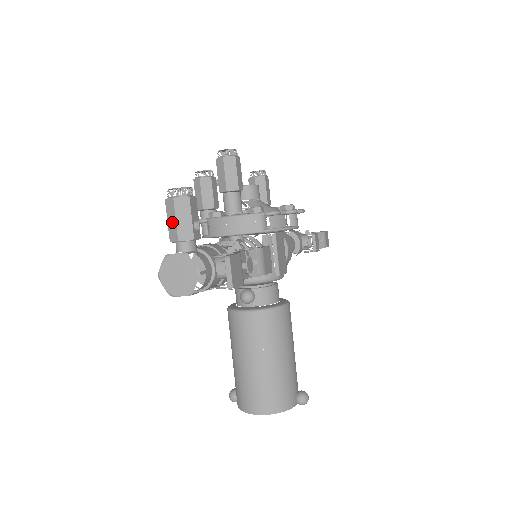
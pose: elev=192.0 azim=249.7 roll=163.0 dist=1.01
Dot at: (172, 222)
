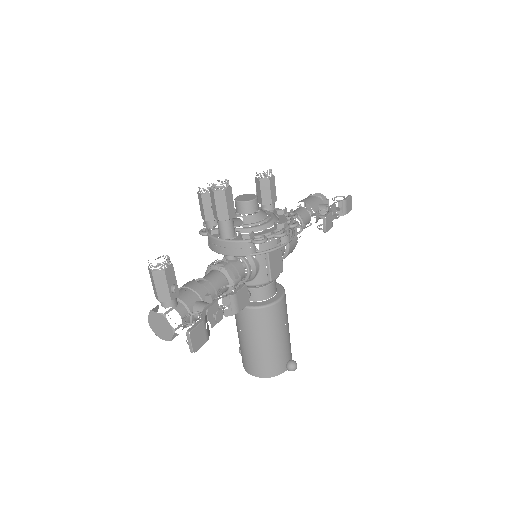
Dot at: (154, 286)
